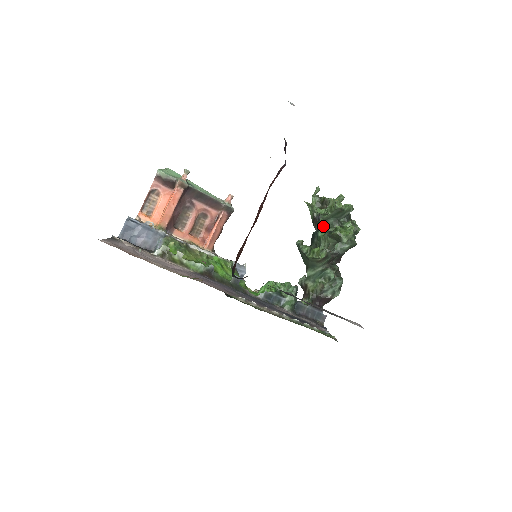
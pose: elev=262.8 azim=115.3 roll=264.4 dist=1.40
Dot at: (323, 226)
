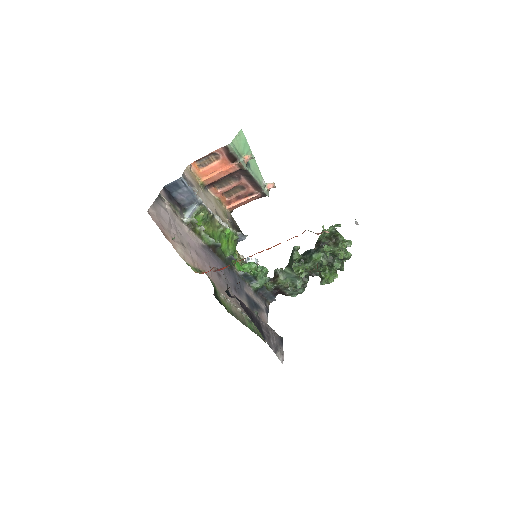
Dot at: (321, 253)
